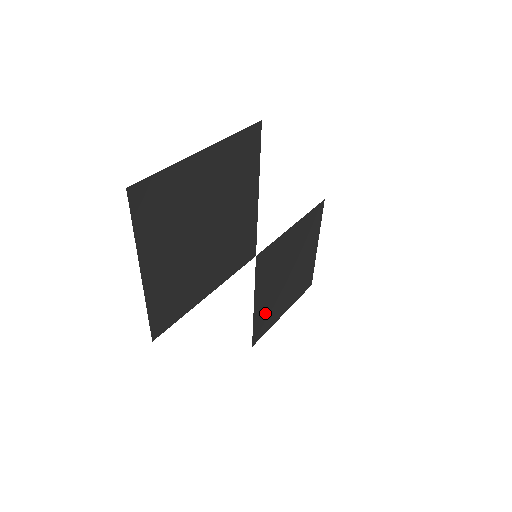
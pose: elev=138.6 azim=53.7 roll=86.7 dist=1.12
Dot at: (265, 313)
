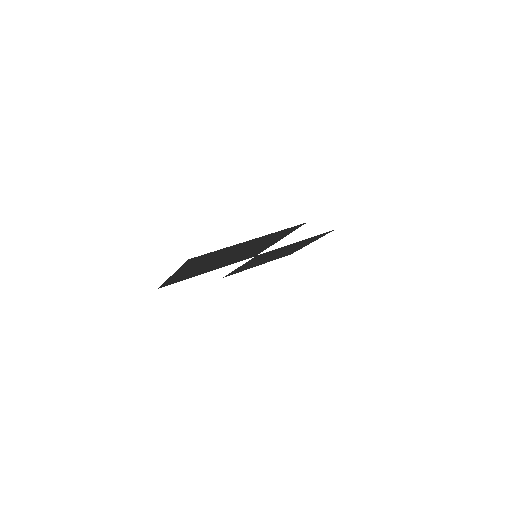
Dot at: (244, 268)
